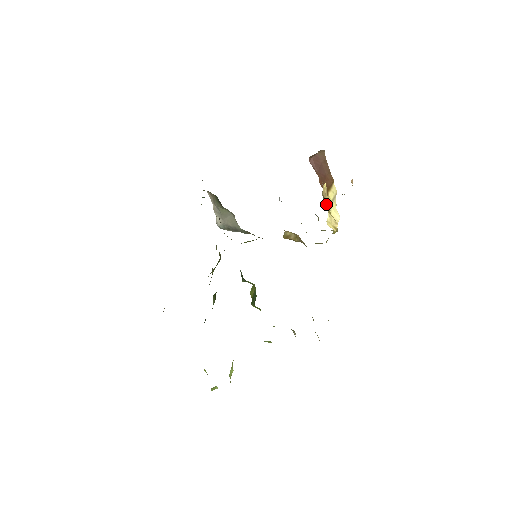
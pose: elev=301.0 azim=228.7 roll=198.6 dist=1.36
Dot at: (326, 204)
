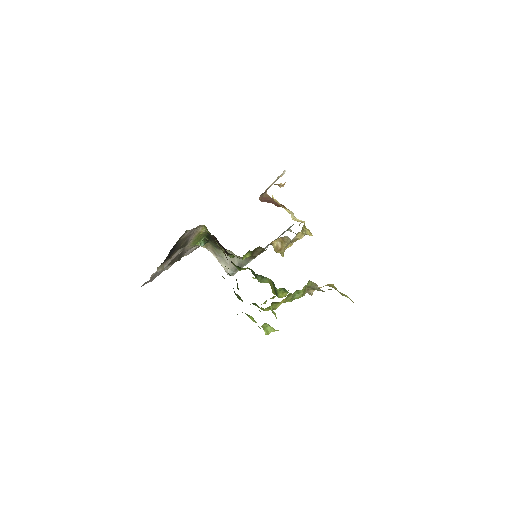
Dot at: occluded
